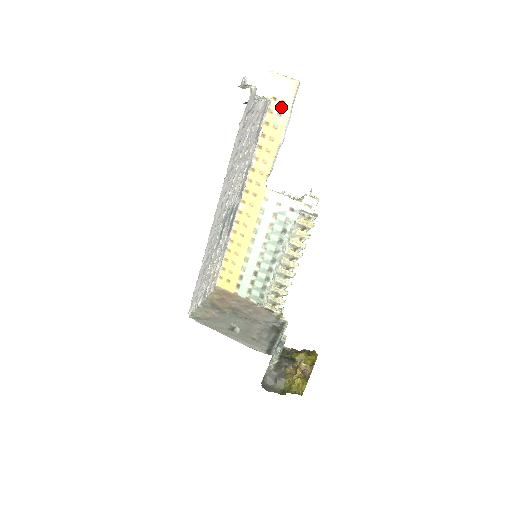
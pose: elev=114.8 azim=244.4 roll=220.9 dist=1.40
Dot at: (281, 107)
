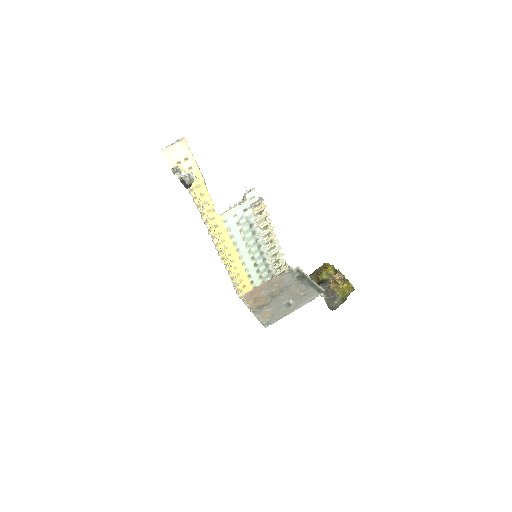
Dot at: (187, 163)
